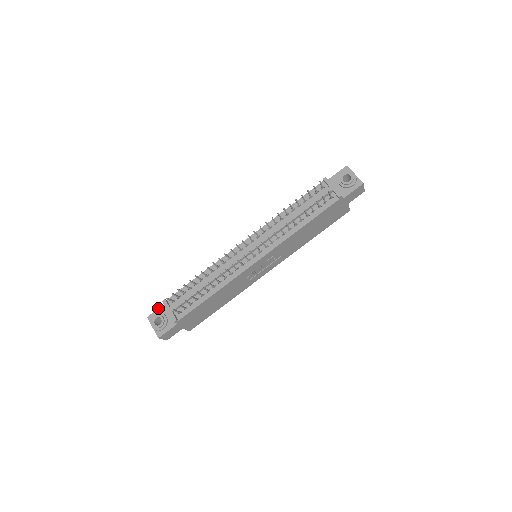
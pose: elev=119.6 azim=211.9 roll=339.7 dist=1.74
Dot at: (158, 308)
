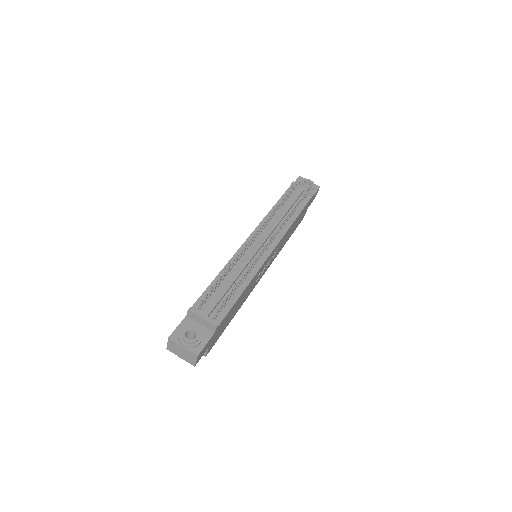
Dot at: occluded
